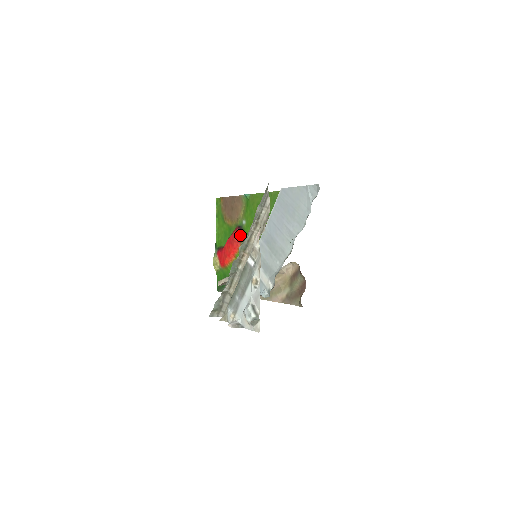
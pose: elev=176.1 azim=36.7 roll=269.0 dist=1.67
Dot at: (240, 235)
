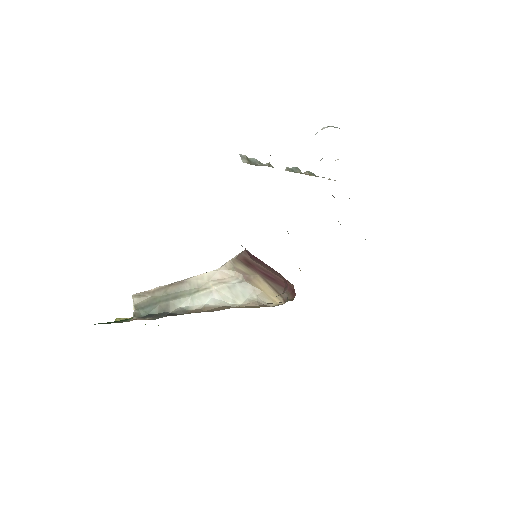
Dot at: occluded
